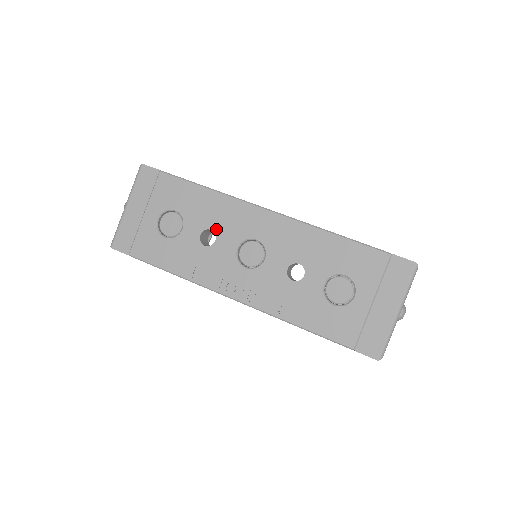
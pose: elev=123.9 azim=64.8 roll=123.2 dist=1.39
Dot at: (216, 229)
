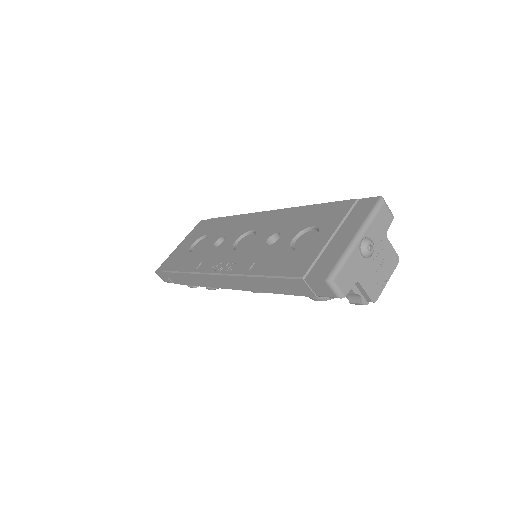
Dot at: (227, 235)
